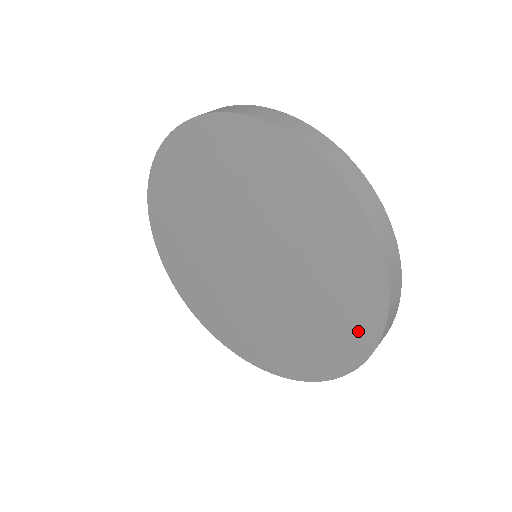
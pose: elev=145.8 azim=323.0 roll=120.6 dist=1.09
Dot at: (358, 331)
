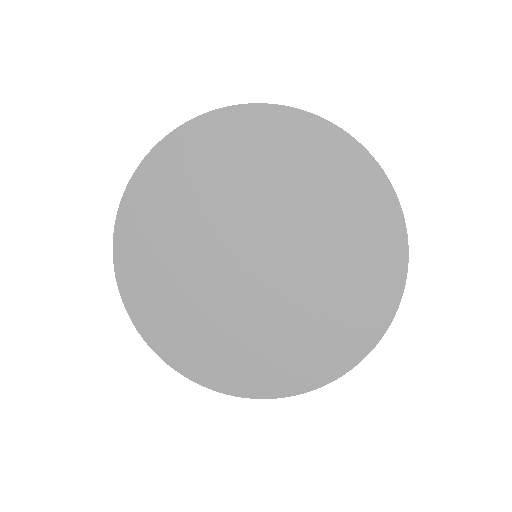
Dot at: (386, 254)
